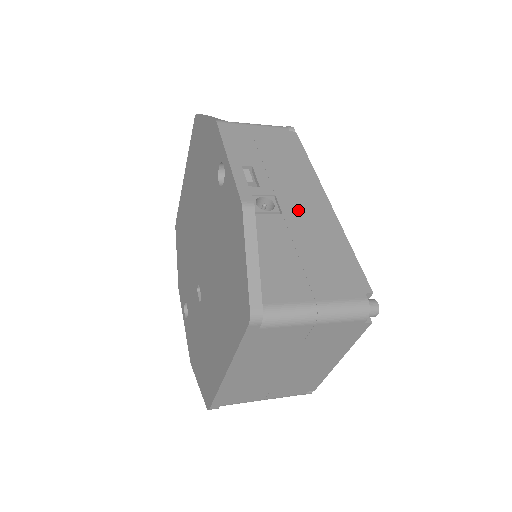
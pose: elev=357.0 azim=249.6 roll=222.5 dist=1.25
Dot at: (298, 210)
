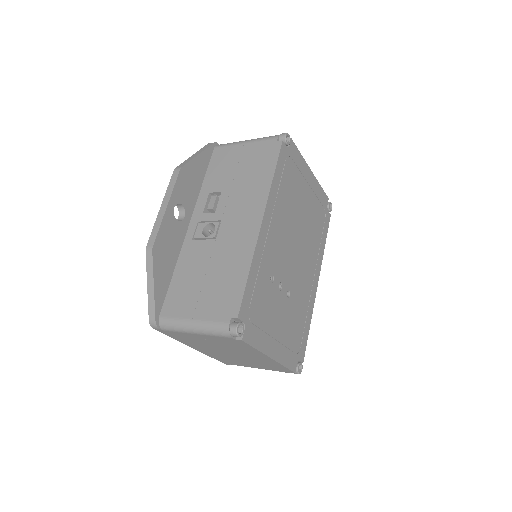
Dot at: (230, 234)
